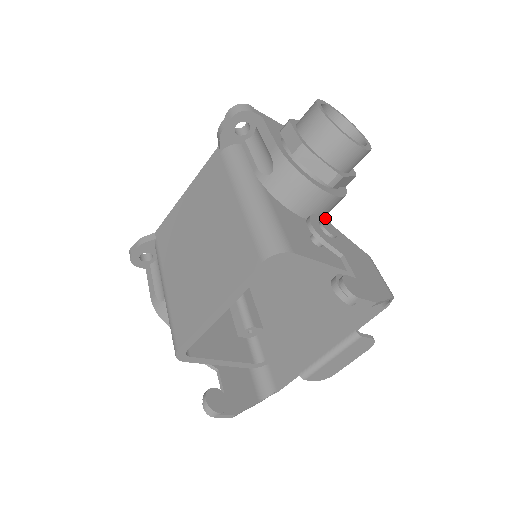
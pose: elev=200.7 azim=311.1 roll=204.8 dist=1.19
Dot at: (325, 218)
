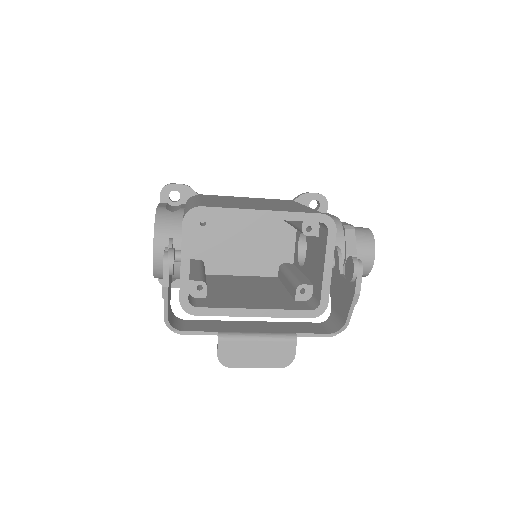
Dot at: occluded
